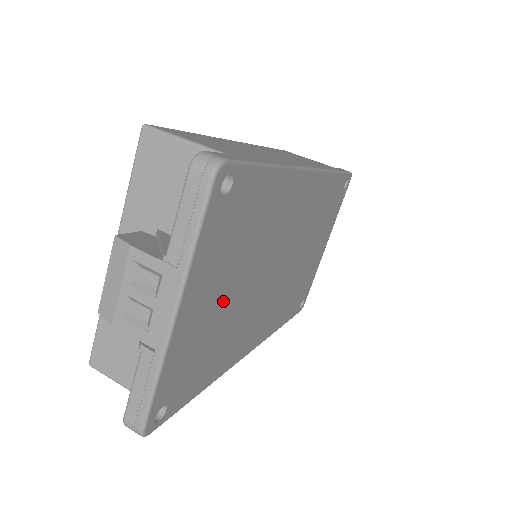
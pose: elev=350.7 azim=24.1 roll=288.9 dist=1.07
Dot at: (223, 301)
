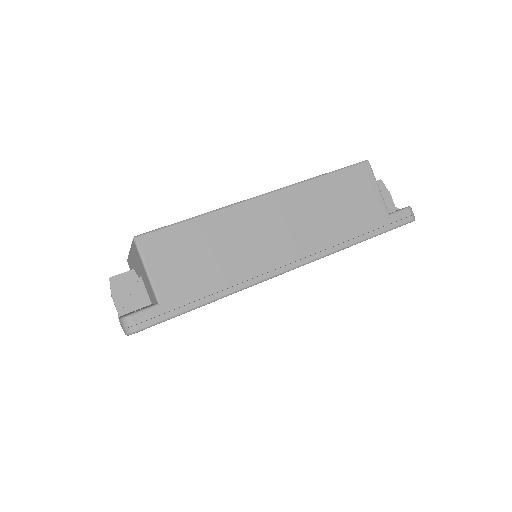
Dot at: occluded
